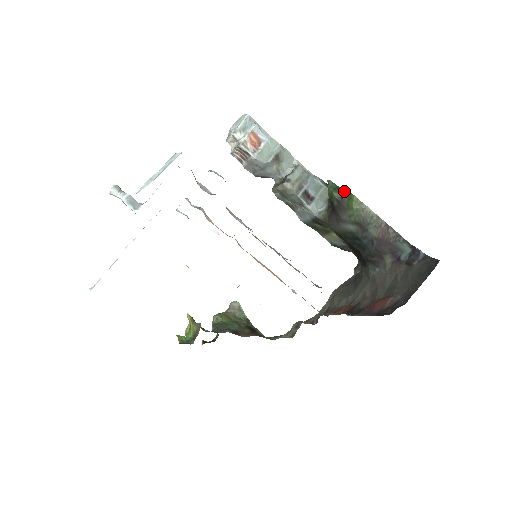
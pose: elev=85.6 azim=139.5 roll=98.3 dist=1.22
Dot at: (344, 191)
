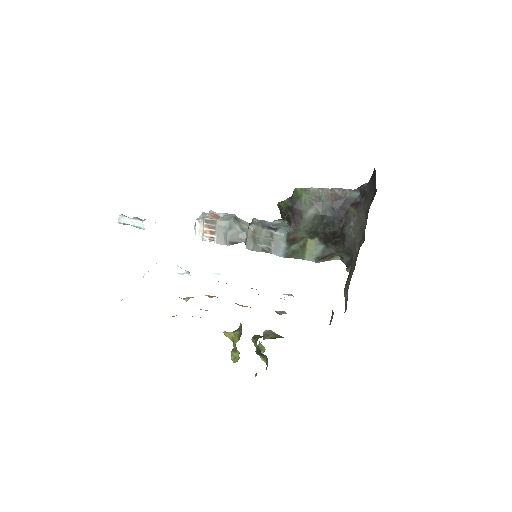
Dot at: (291, 196)
